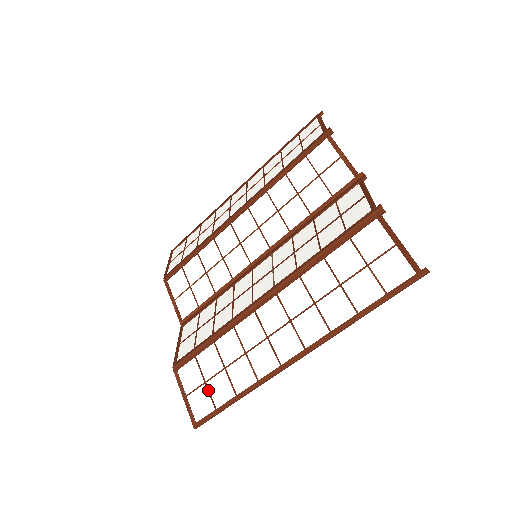
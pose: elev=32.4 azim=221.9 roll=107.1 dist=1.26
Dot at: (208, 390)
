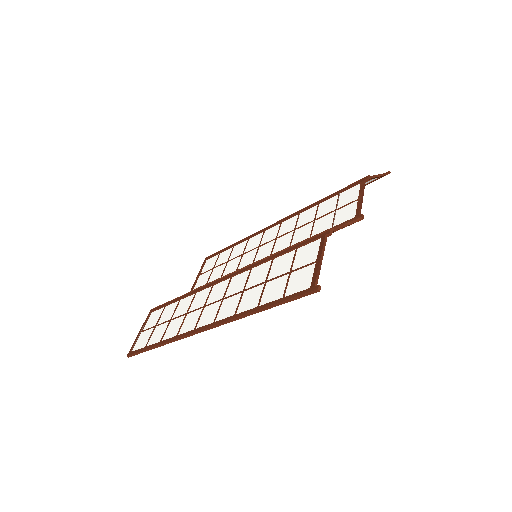
Dot at: (152, 332)
